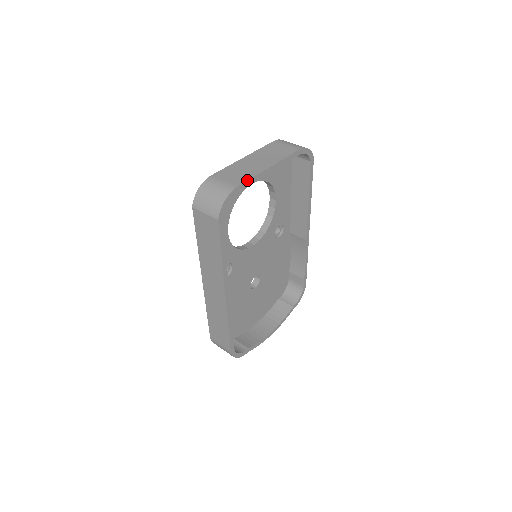
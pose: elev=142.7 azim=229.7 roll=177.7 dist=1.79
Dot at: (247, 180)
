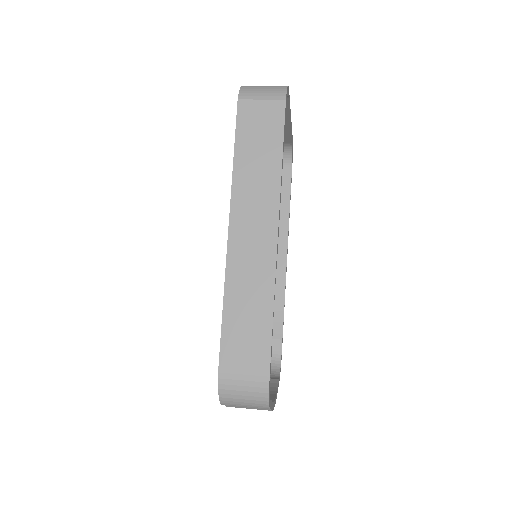
Dot at: (289, 98)
